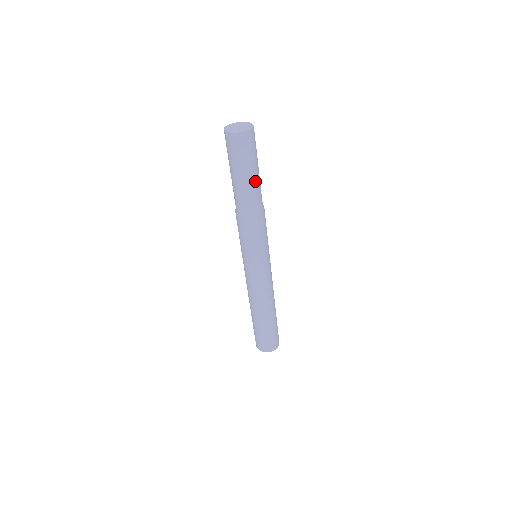
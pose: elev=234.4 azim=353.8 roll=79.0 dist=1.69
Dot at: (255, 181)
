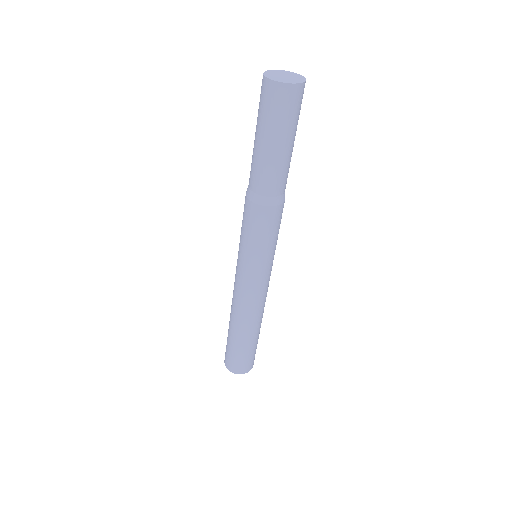
Dot at: (283, 159)
